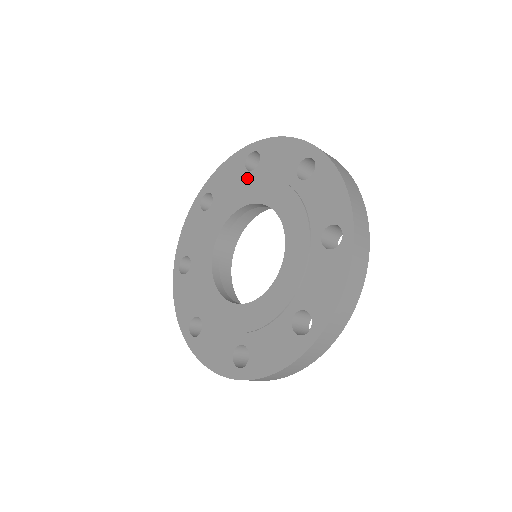
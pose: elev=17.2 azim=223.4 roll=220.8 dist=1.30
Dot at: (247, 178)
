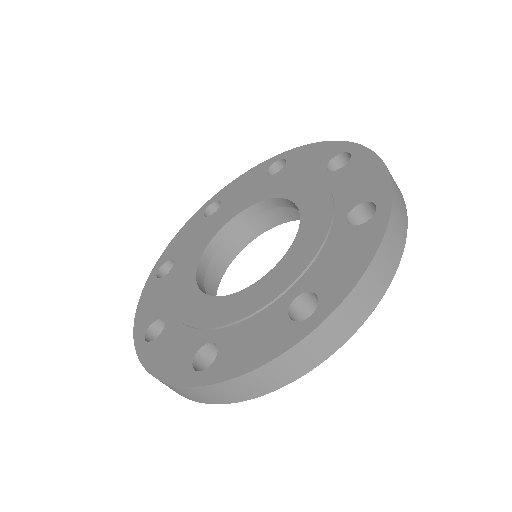
Dot at: (212, 218)
